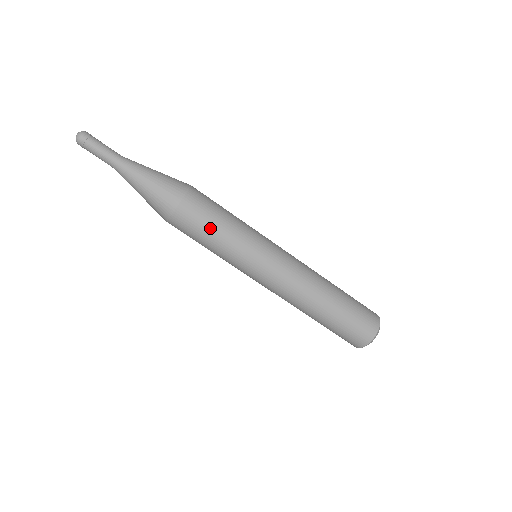
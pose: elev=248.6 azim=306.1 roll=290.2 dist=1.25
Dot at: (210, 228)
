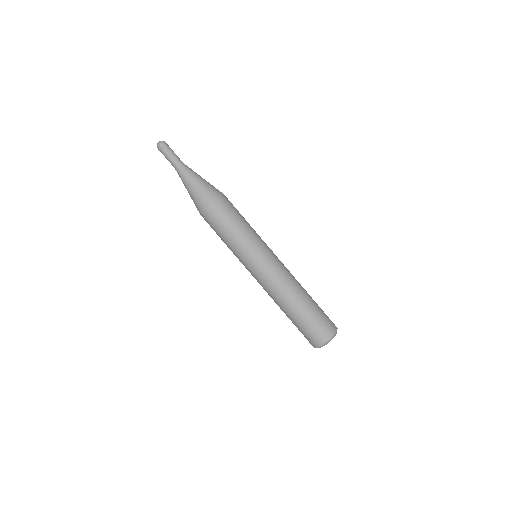
Dot at: (227, 226)
